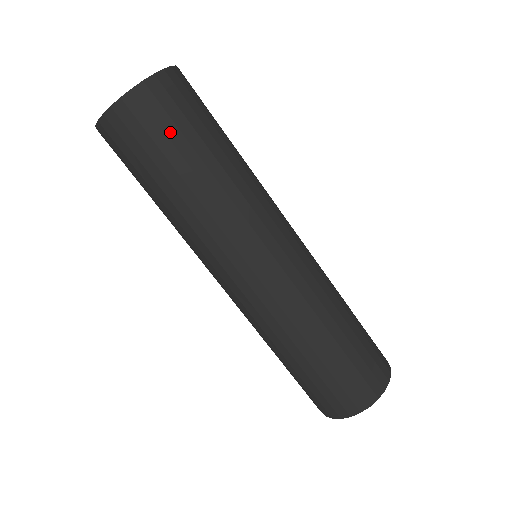
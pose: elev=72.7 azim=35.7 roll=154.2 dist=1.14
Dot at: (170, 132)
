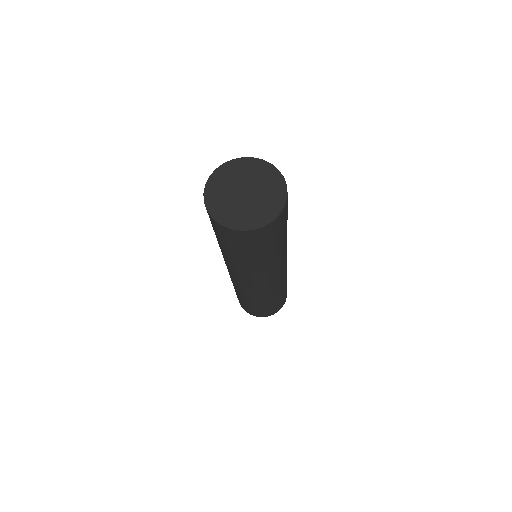
Dot at: (222, 239)
